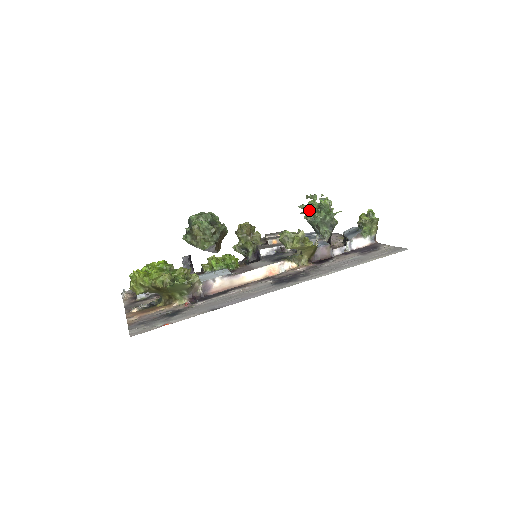
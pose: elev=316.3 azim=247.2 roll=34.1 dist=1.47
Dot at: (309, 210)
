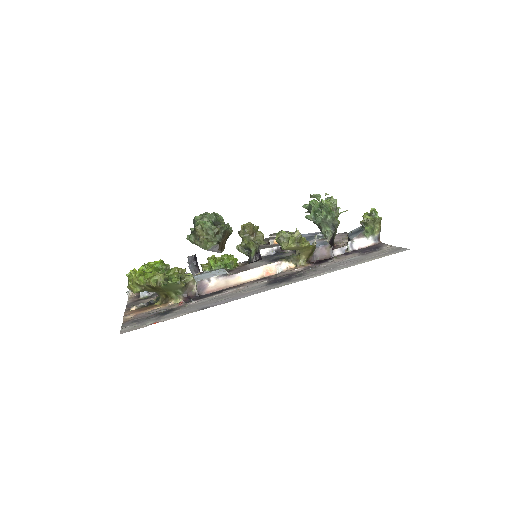
Dot at: occluded
